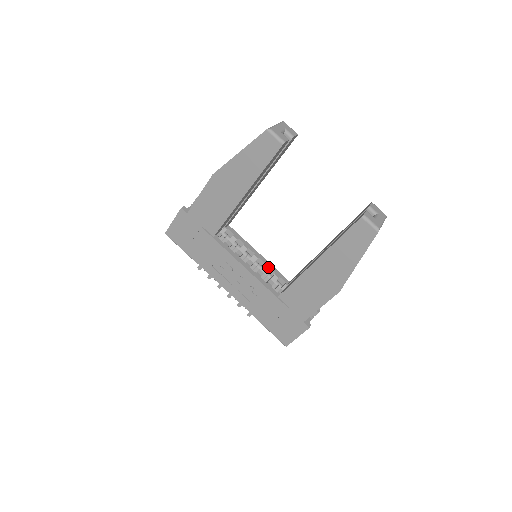
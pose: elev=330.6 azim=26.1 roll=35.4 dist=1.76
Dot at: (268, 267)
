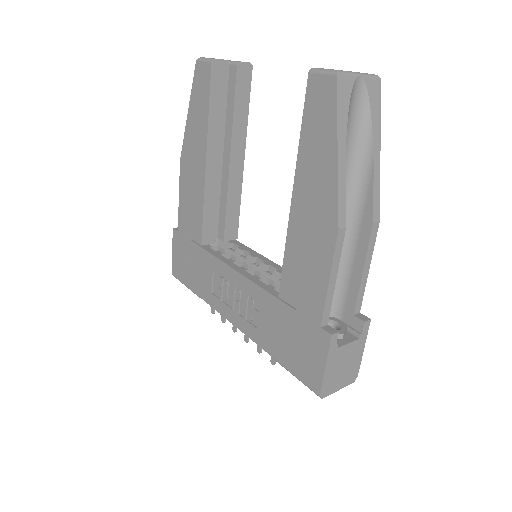
Dot at: occluded
